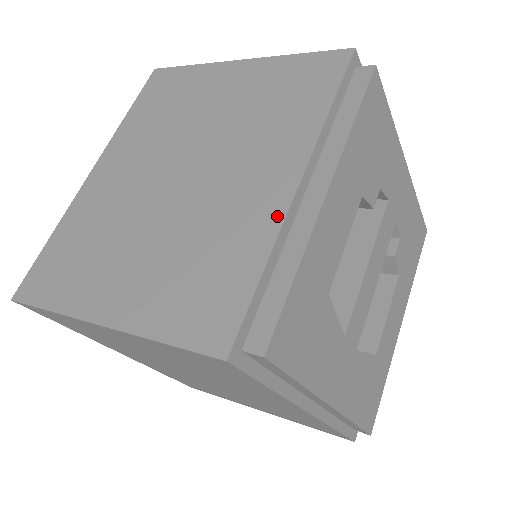
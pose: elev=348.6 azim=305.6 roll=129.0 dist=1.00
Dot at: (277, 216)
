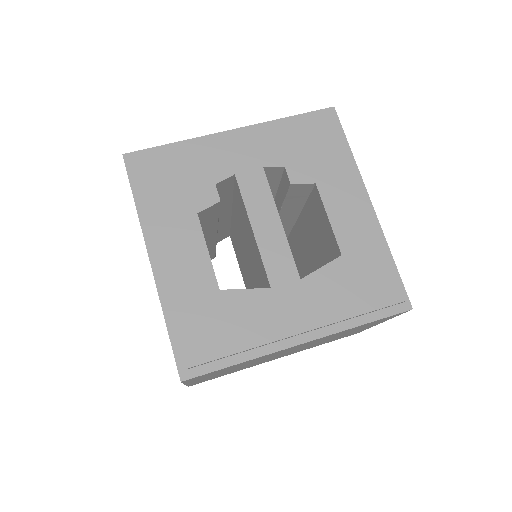
Dot at: (157, 289)
